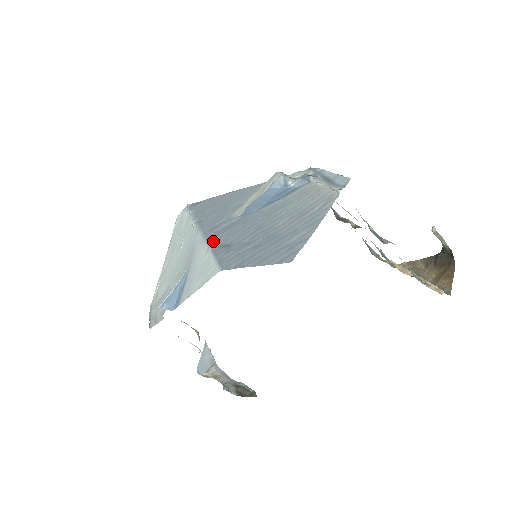
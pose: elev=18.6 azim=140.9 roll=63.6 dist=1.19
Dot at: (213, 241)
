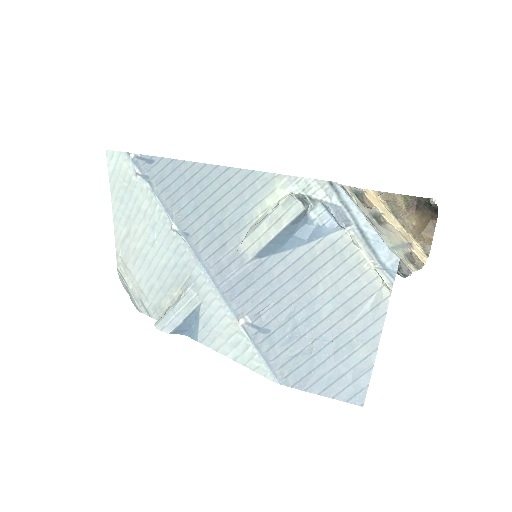
Dot at: (237, 308)
